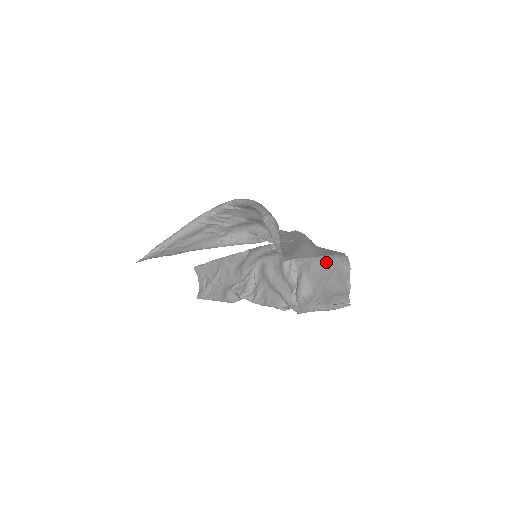
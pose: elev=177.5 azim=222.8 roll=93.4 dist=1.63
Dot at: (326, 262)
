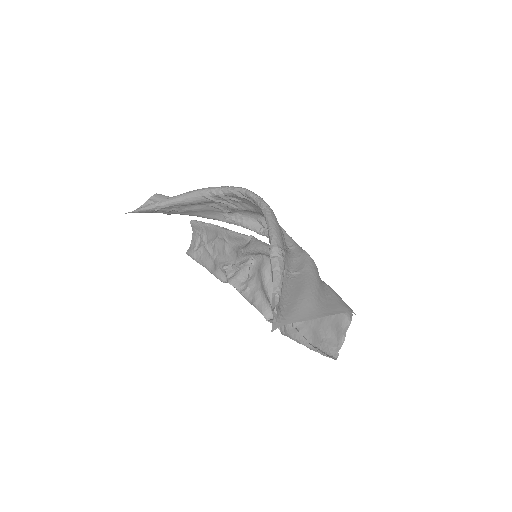
Dot at: occluded
